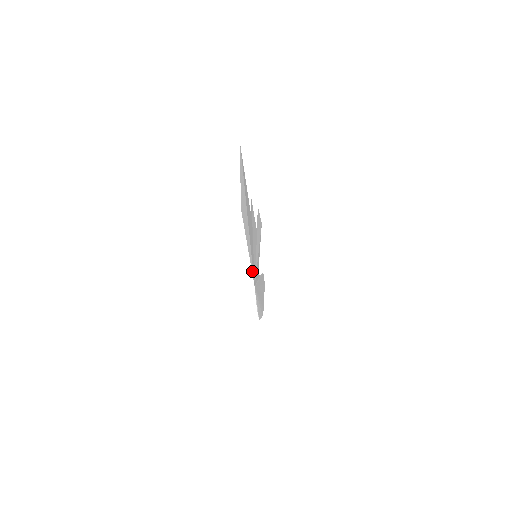
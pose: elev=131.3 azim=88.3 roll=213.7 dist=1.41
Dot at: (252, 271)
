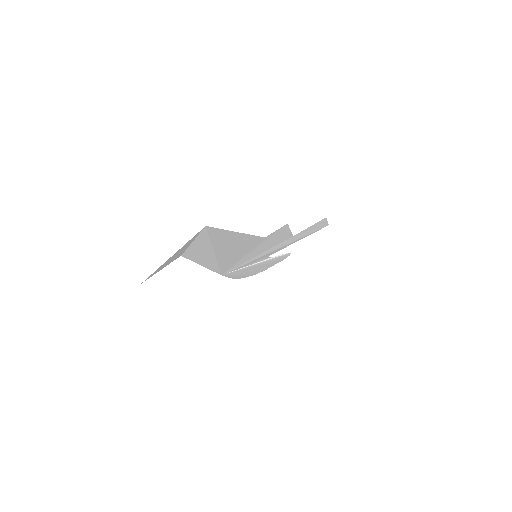
Dot at: (217, 271)
